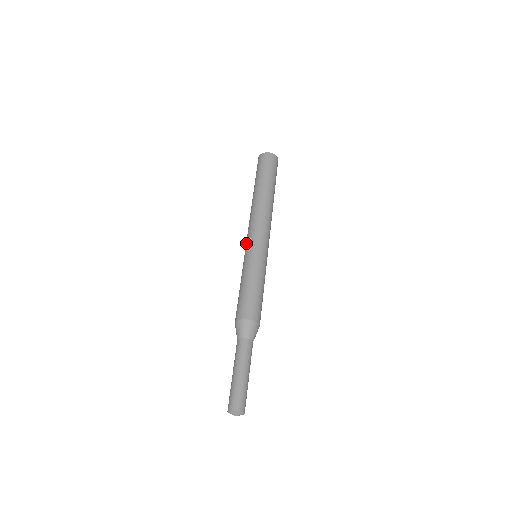
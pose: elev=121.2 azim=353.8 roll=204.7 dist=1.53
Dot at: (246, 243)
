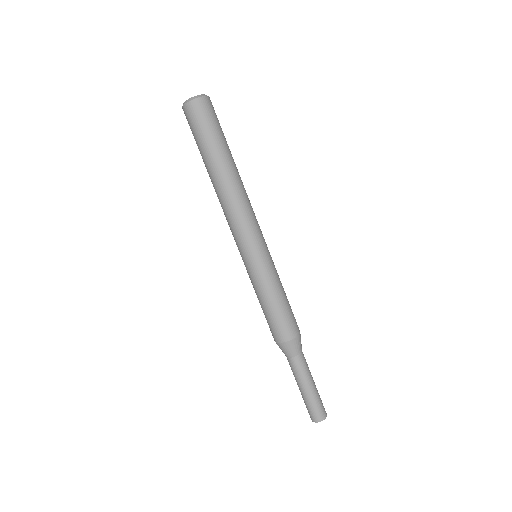
Dot at: occluded
